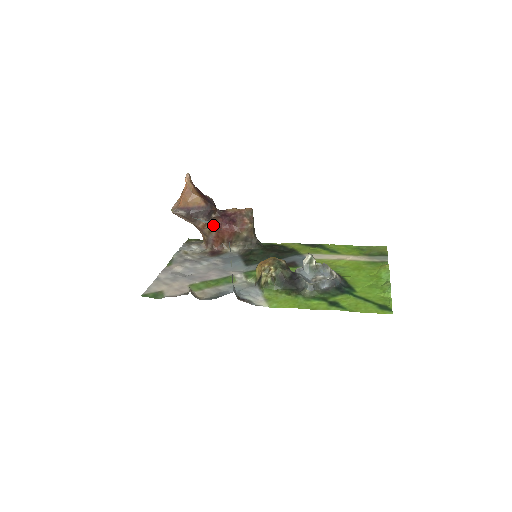
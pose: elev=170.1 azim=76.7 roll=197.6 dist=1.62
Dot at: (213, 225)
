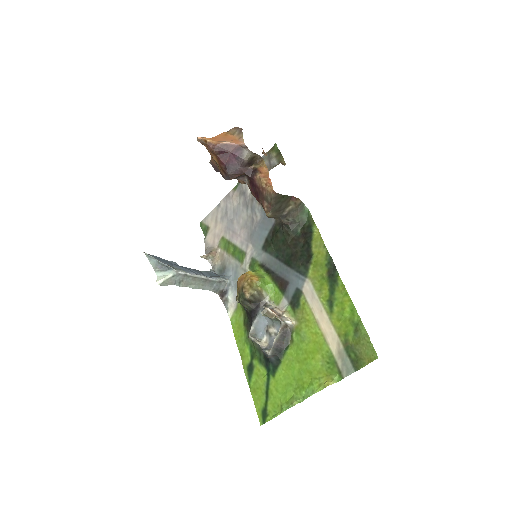
Dot at: (156, 269)
